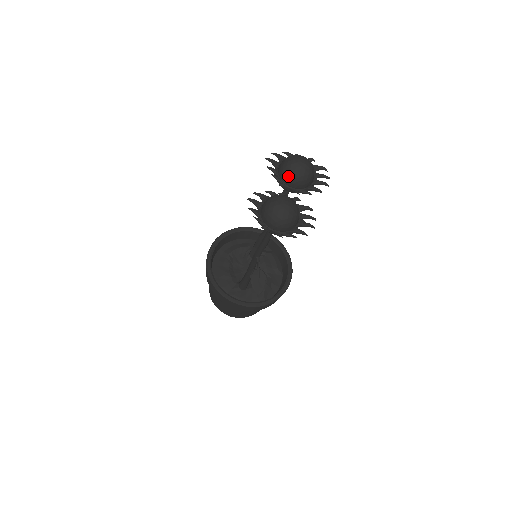
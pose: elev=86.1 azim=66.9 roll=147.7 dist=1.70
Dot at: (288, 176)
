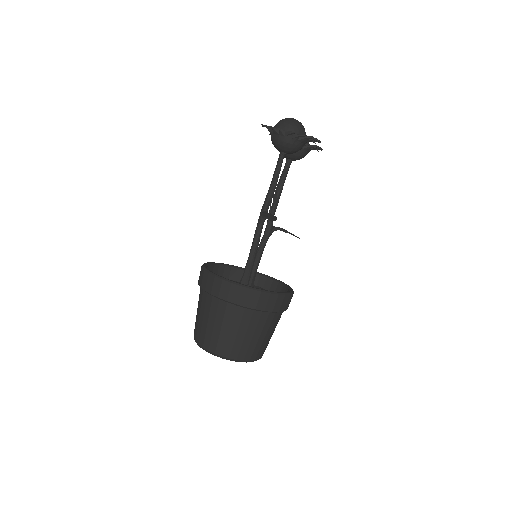
Dot at: occluded
